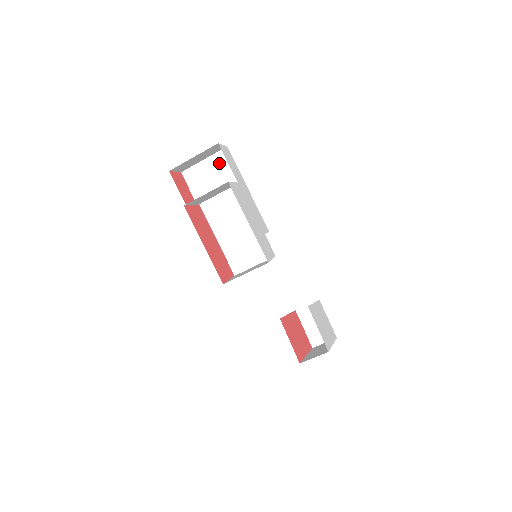
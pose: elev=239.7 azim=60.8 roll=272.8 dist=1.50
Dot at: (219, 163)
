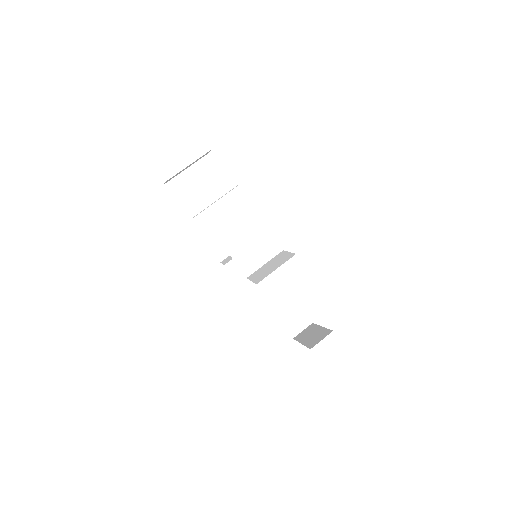
Dot at: (203, 170)
